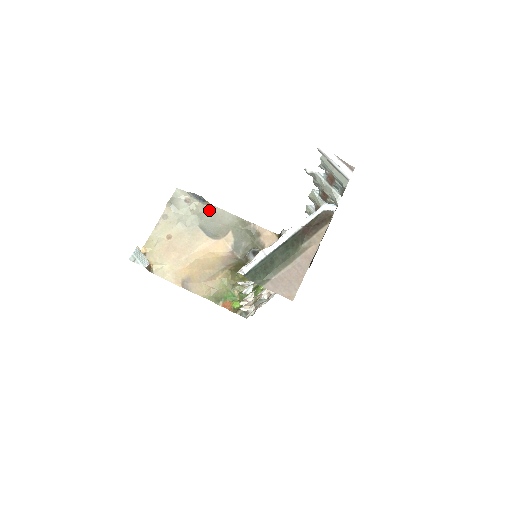
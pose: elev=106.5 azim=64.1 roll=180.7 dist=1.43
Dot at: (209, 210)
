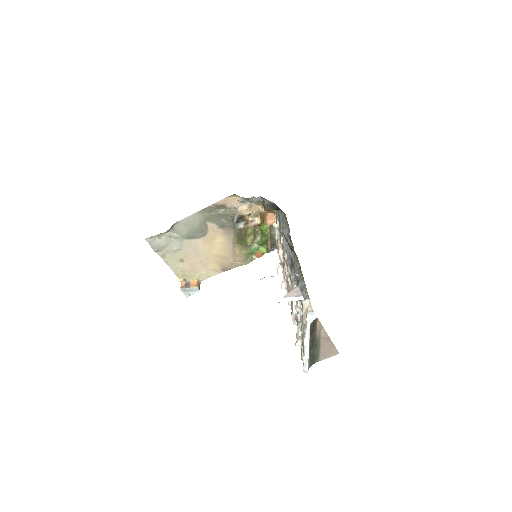
Dot at: (179, 227)
